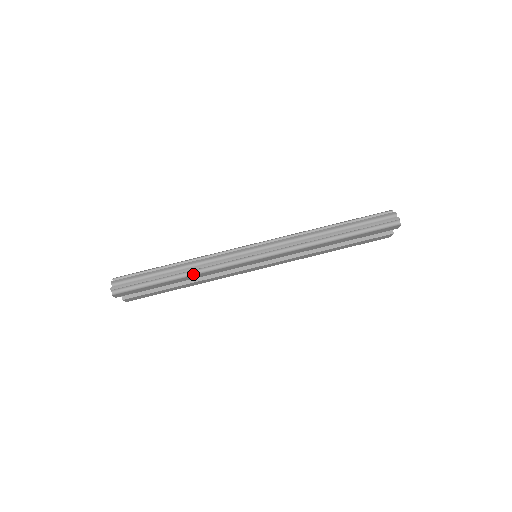
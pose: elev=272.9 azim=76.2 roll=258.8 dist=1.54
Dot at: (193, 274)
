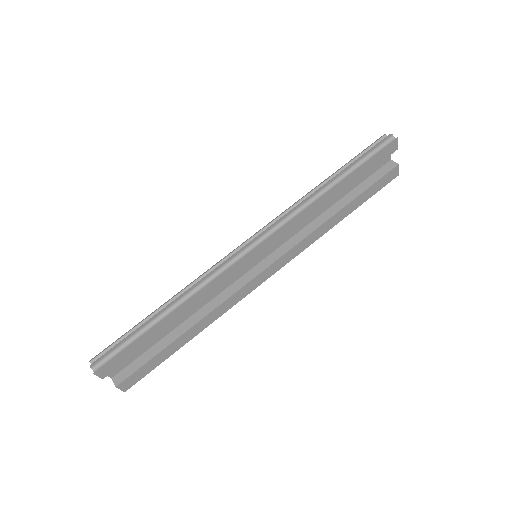
Dot at: (186, 301)
